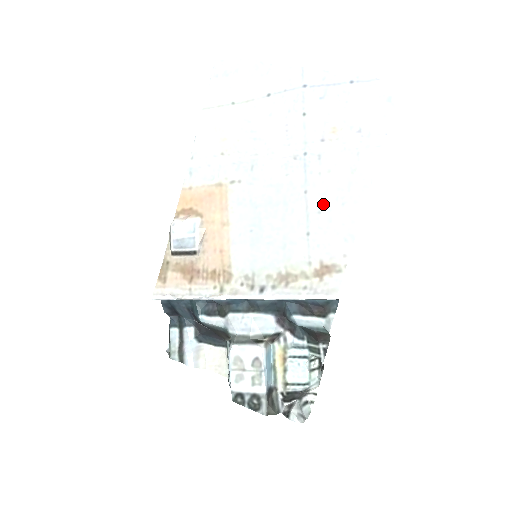
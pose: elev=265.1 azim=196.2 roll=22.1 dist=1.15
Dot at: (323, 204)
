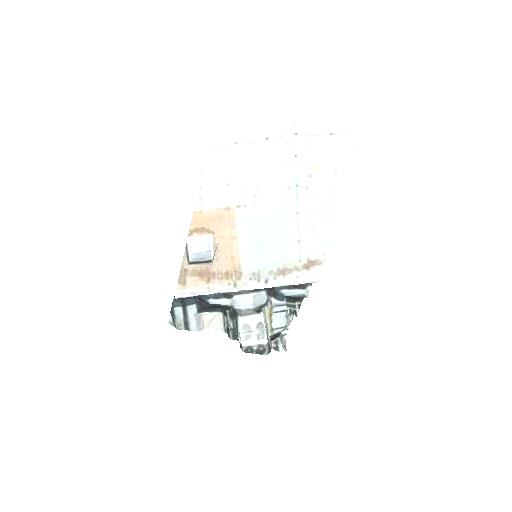
Dot at: (310, 221)
